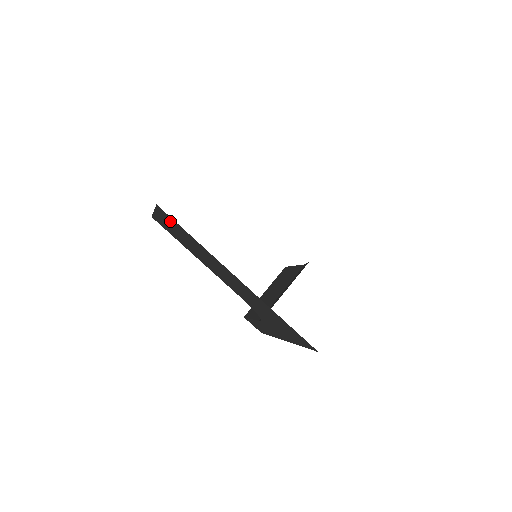
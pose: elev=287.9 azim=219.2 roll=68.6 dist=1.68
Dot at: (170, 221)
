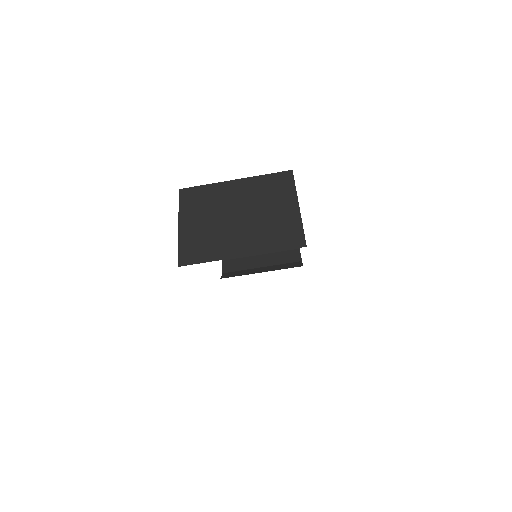
Dot at: occluded
